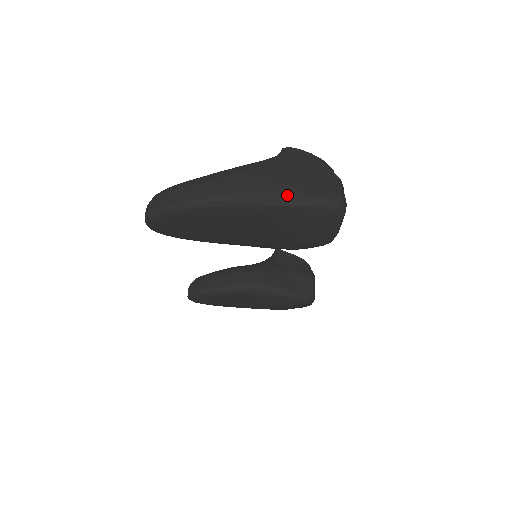
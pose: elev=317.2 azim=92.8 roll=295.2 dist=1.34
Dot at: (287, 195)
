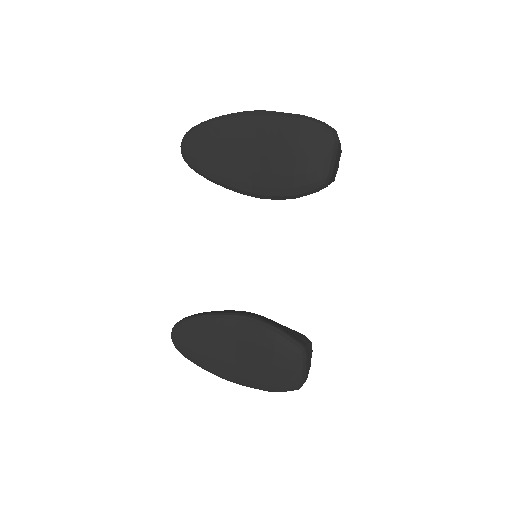
Dot at: (293, 114)
